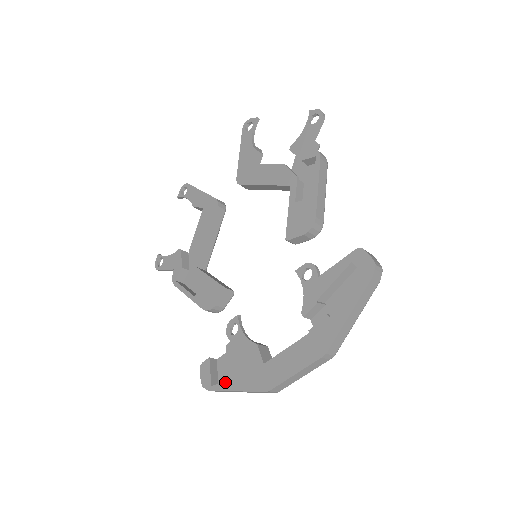
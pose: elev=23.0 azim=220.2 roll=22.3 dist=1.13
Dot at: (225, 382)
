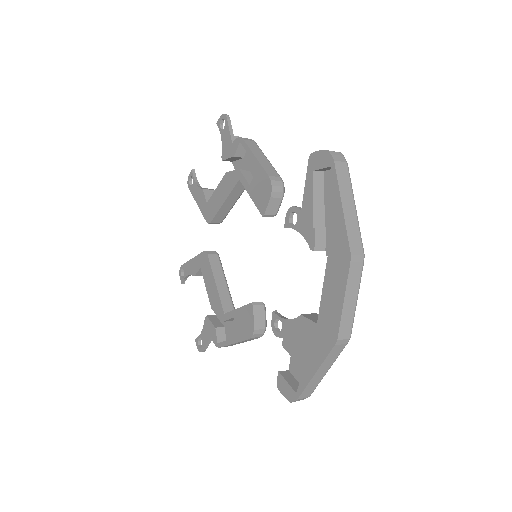
Dot at: (302, 376)
